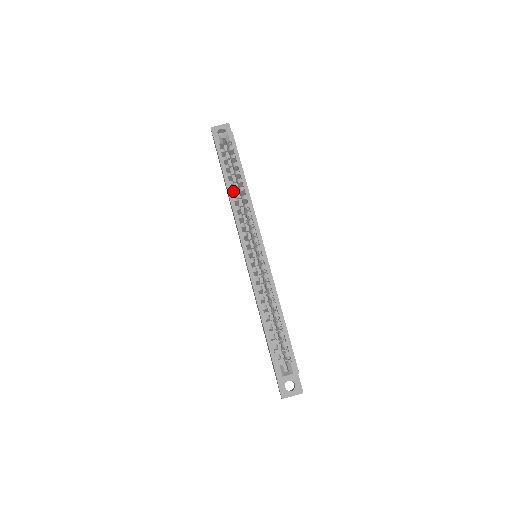
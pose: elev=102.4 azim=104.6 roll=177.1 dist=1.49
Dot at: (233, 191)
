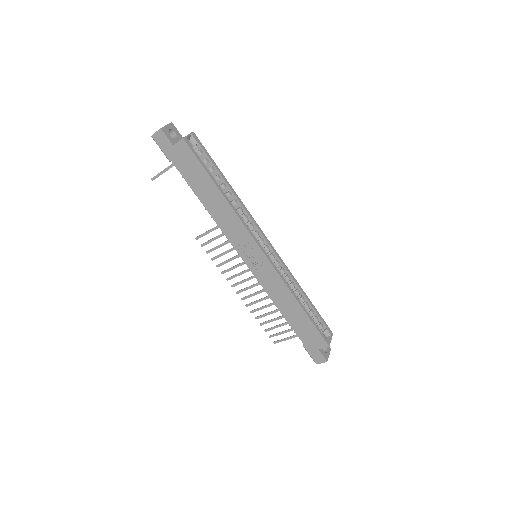
Dot at: (226, 197)
